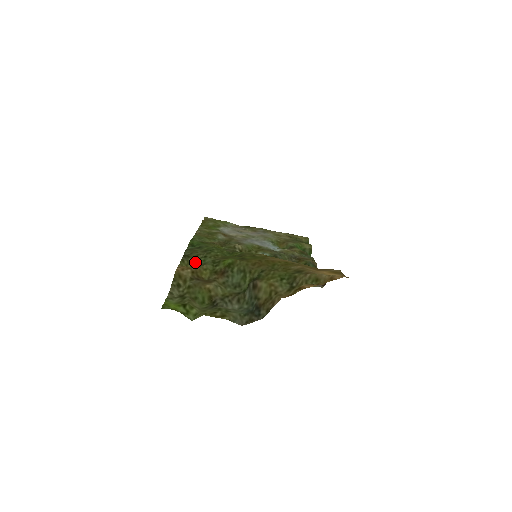
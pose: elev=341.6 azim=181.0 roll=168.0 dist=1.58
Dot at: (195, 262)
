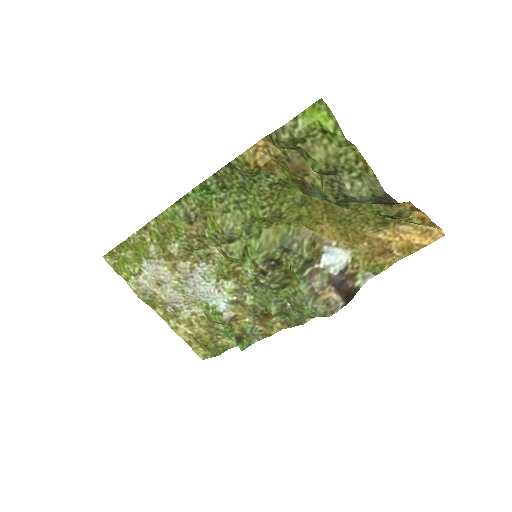
Dot at: (248, 173)
